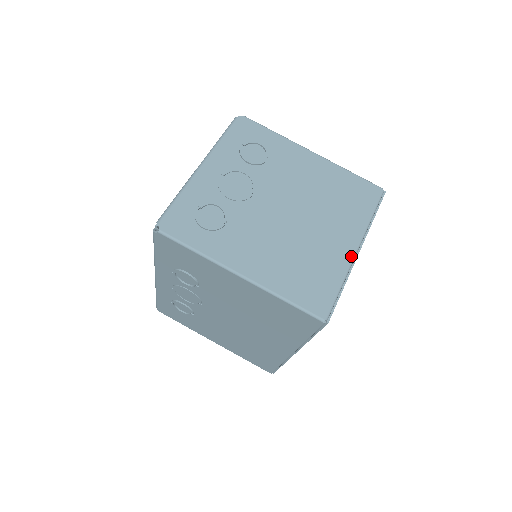
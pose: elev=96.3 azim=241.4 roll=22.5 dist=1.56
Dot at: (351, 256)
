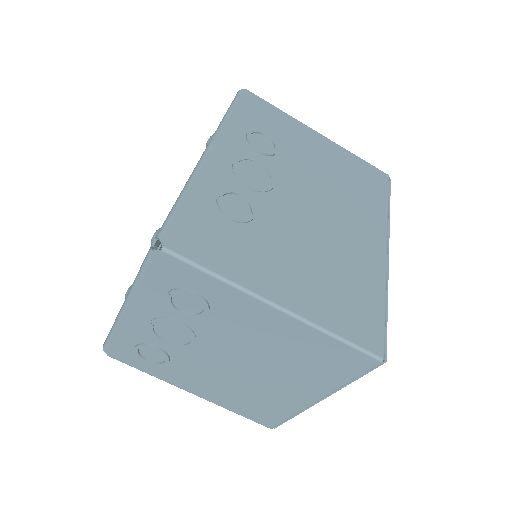
Dot at: (308, 404)
